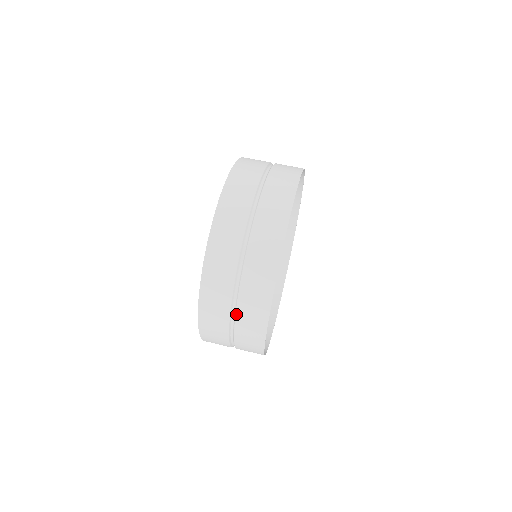
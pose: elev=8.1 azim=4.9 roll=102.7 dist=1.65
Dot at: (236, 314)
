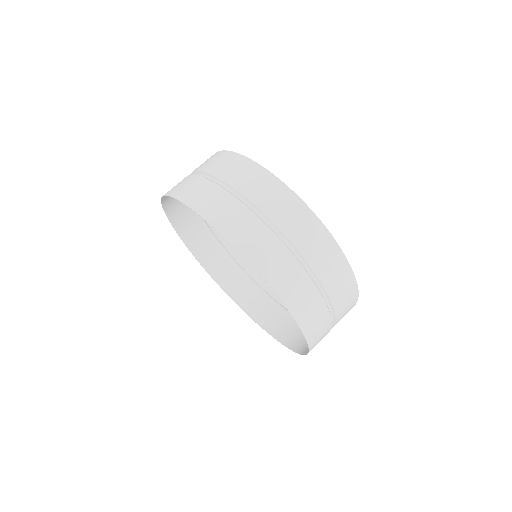
Dot at: (317, 275)
